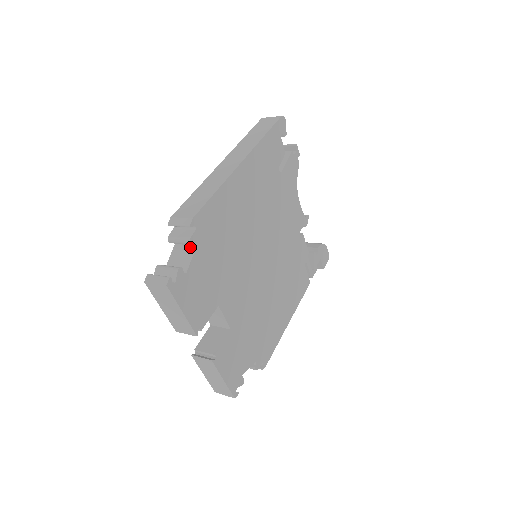
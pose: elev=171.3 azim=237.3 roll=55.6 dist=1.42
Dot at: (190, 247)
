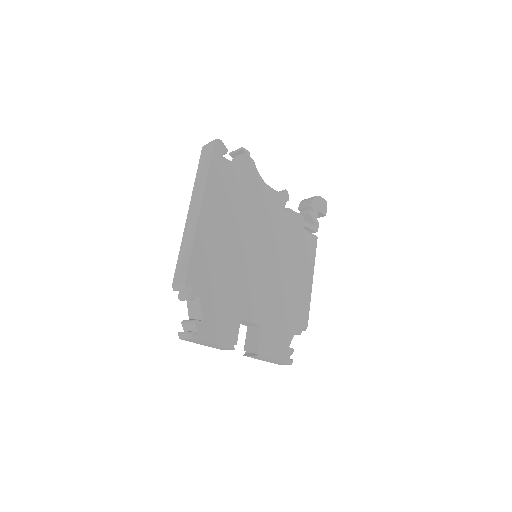
Dot at: (196, 299)
